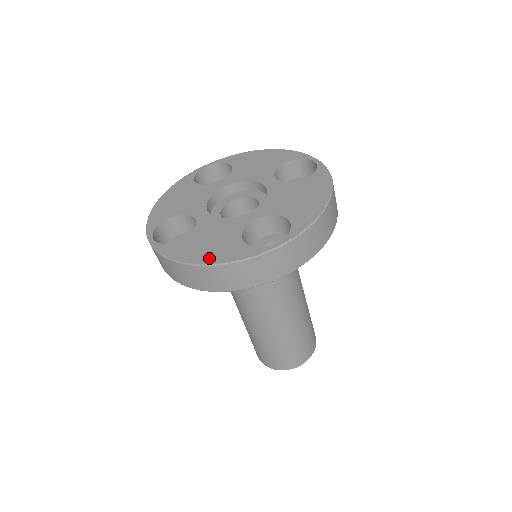
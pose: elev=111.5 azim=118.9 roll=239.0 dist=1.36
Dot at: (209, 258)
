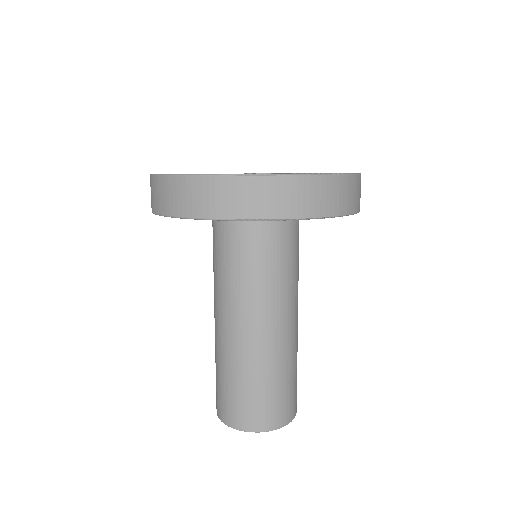
Dot at: occluded
